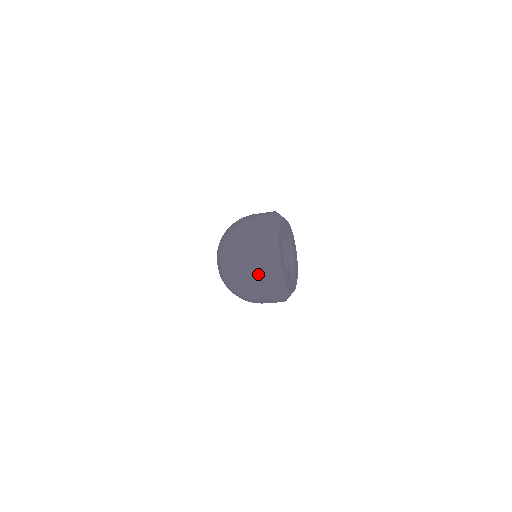
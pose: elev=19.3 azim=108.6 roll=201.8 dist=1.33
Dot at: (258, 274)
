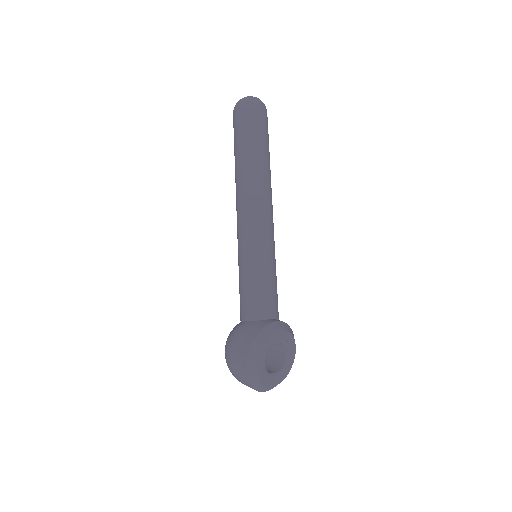
Dot at: occluded
